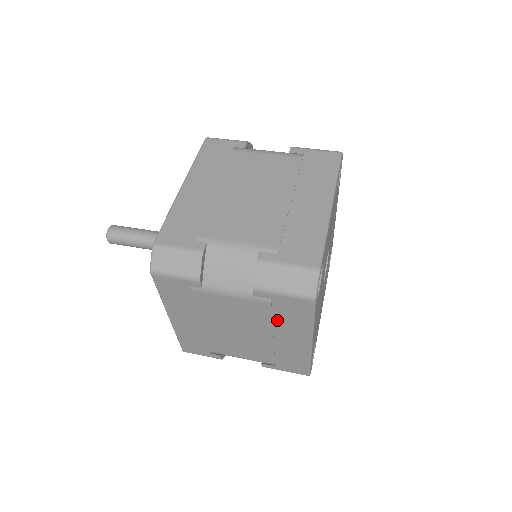
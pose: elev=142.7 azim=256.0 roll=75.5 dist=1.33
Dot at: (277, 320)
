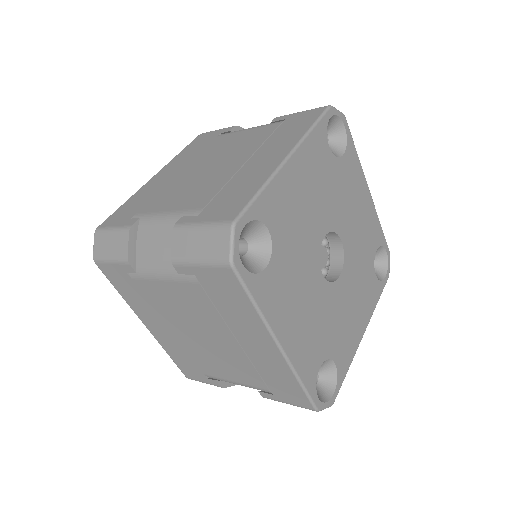
Dot at: (222, 311)
